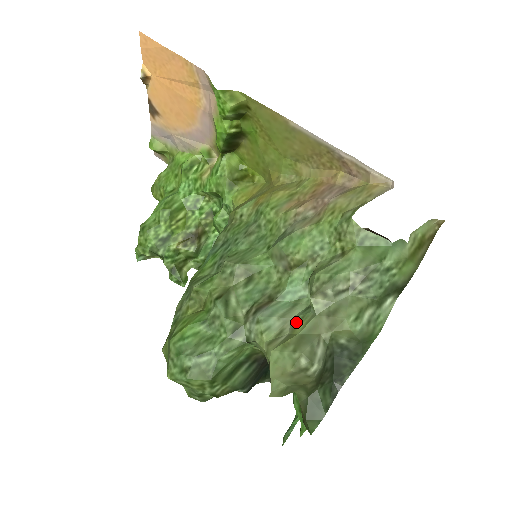
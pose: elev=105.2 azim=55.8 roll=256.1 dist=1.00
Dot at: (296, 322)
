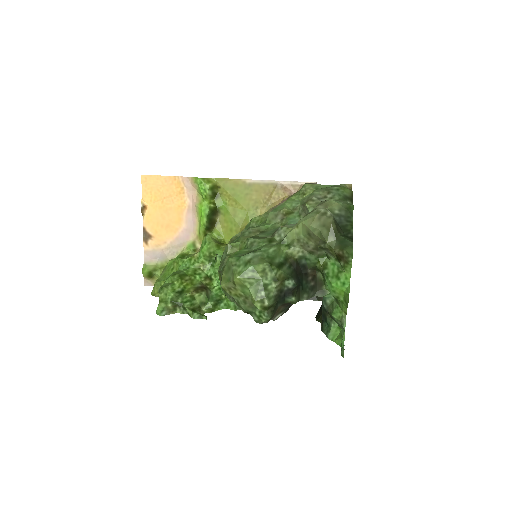
Dot at: occluded
